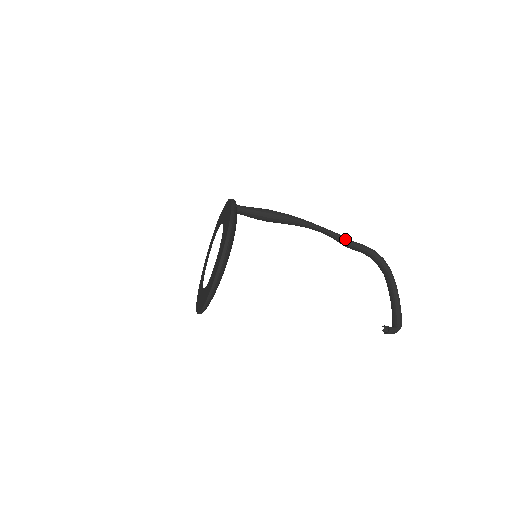
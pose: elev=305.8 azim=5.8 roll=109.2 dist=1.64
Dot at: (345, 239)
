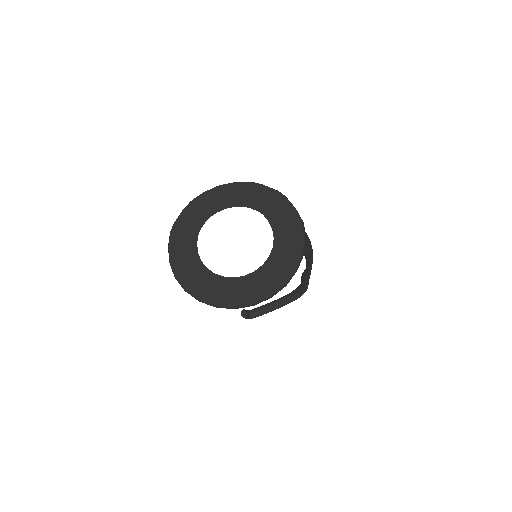
Dot at: (308, 280)
